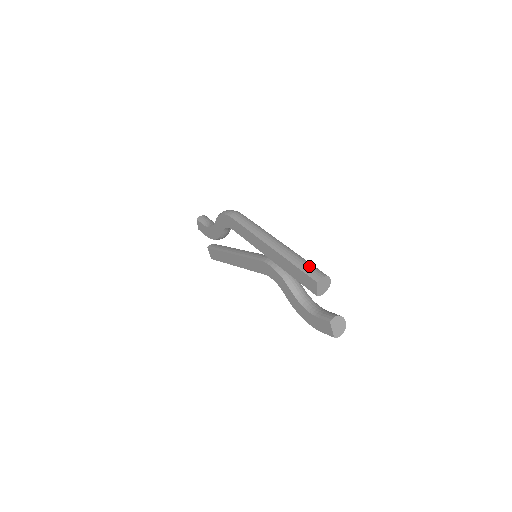
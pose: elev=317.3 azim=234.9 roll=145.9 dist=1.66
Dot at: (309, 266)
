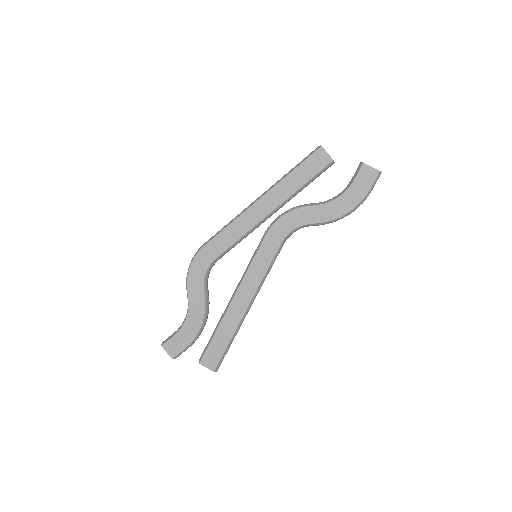
Dot at: (303, 159)
